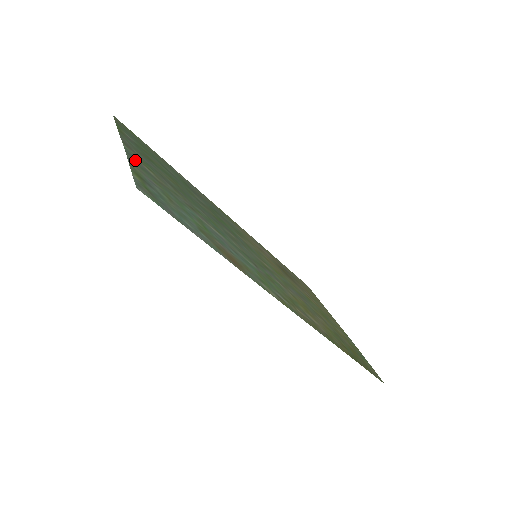
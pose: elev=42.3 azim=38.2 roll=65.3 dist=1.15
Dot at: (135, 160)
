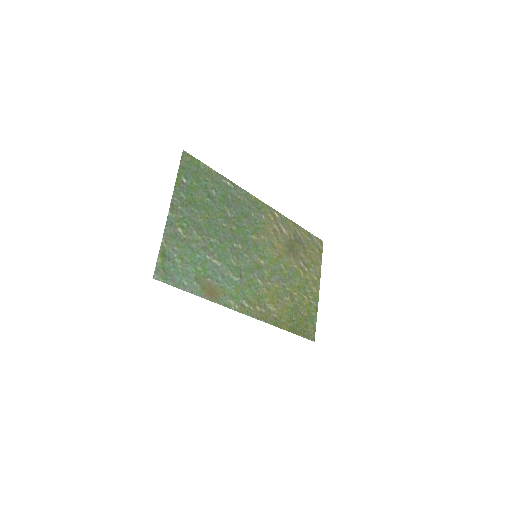
Dot at: (171, 229)
